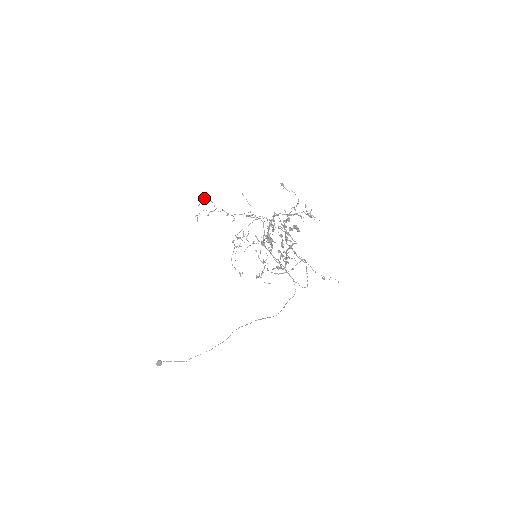
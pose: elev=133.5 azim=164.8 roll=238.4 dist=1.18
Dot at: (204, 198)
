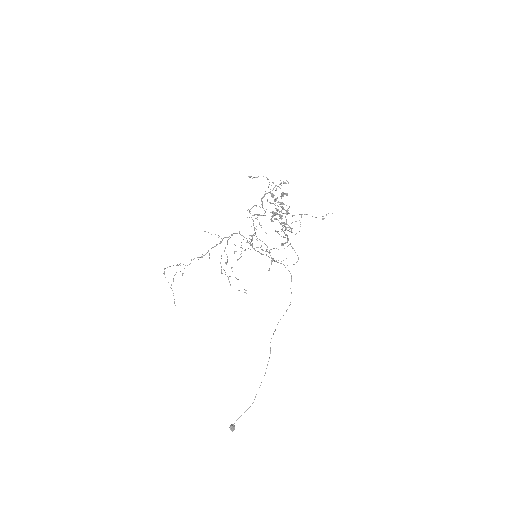
Dot at: occluded
